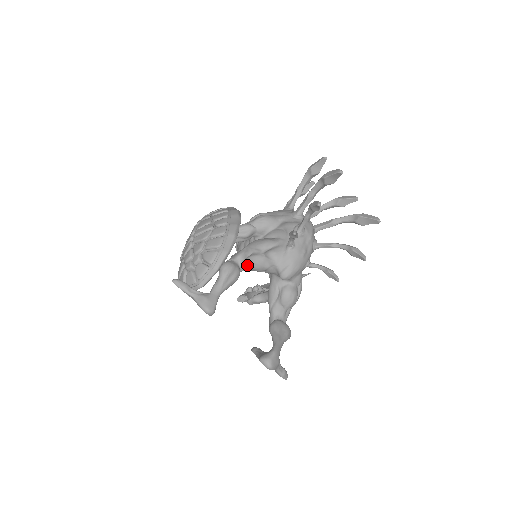
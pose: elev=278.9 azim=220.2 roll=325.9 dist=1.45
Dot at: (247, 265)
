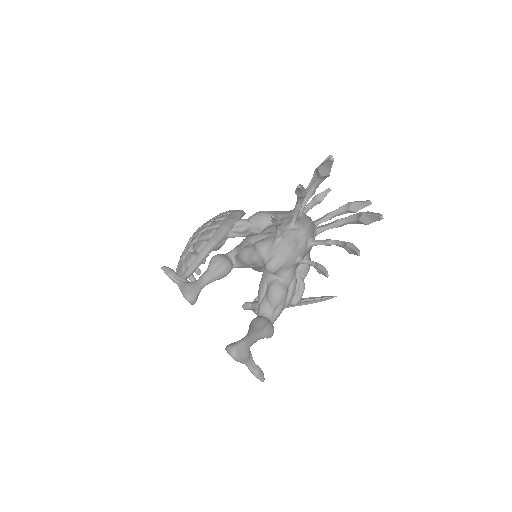
Dot at: (238, 258)
